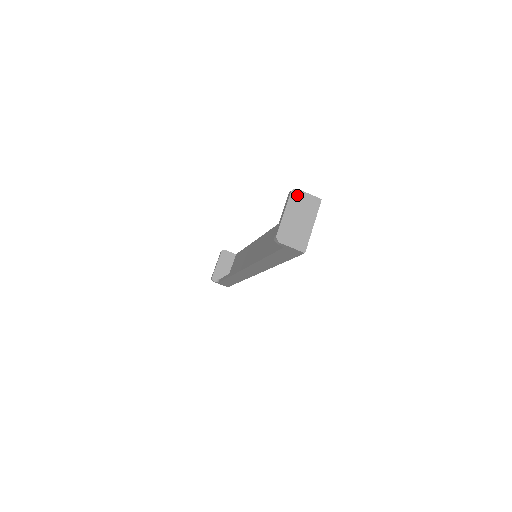
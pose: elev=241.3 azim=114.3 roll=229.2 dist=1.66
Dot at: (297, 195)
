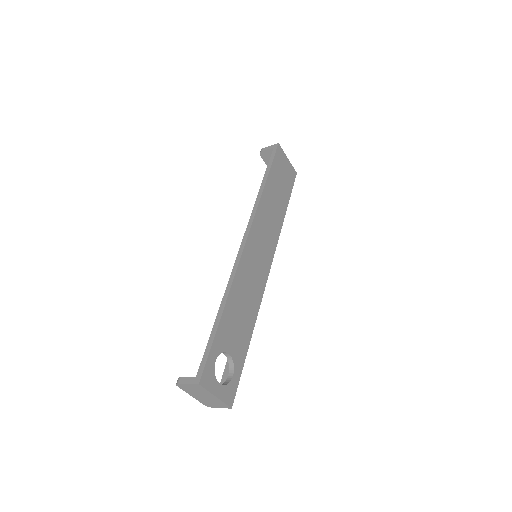
Dot at: (183, 386)
